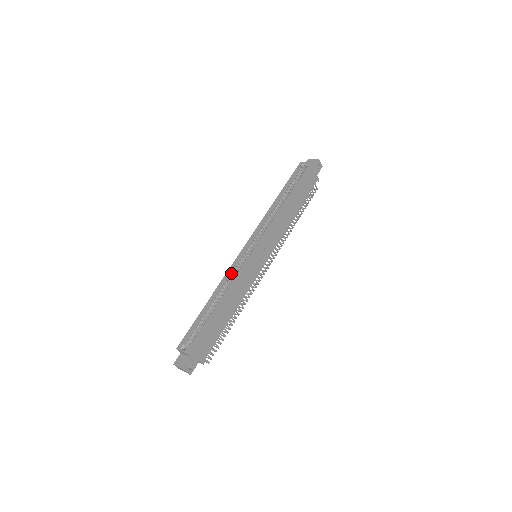
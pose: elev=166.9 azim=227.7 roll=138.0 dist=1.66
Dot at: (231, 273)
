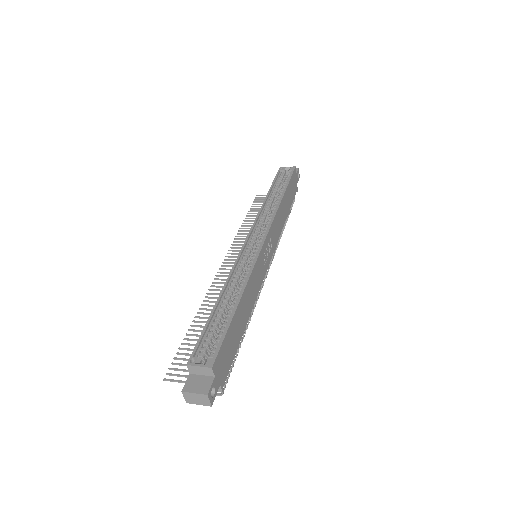
Dot at: (237, 269)
